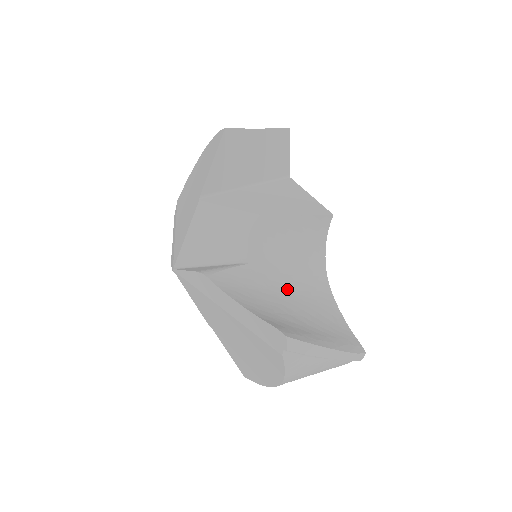
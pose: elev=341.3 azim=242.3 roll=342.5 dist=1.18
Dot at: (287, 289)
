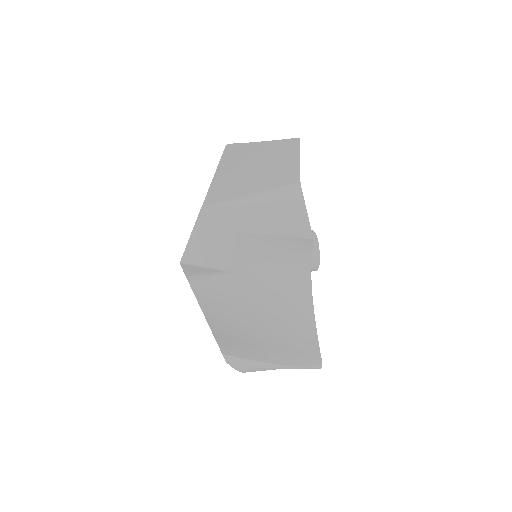
Dot at: (263, 298)
